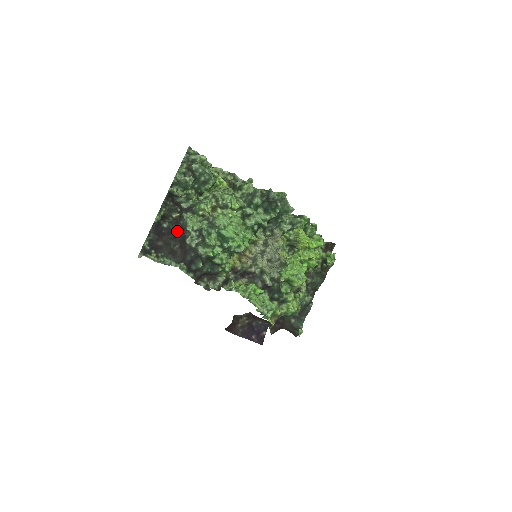
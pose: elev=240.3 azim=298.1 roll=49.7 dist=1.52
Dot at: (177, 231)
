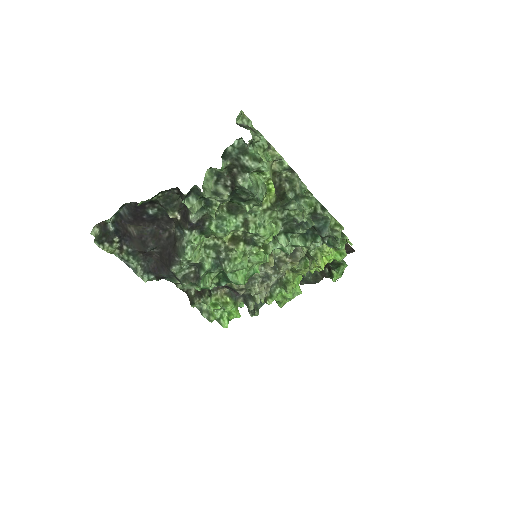
Dot at: (166, 225)
